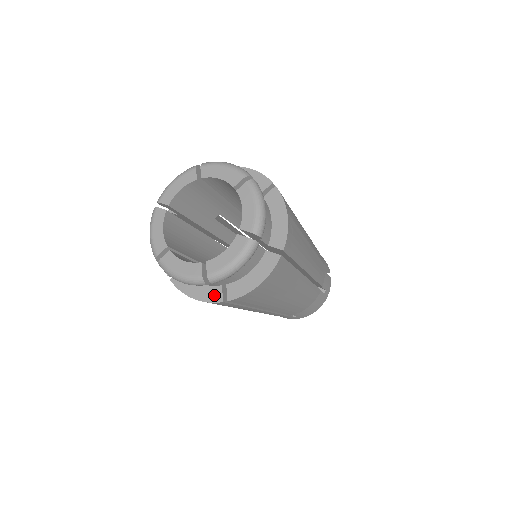
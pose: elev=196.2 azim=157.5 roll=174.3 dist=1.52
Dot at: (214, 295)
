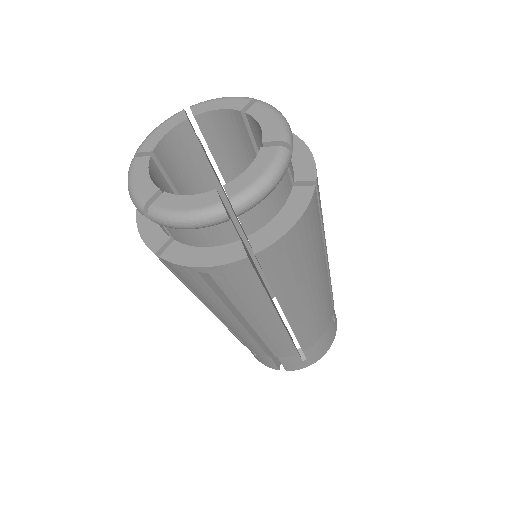
Dot at: (232, 253)
